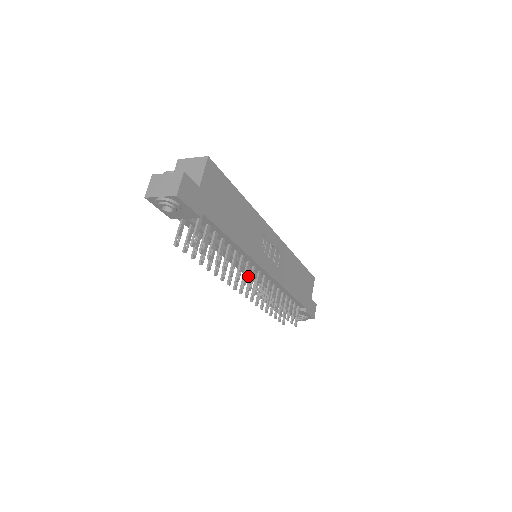
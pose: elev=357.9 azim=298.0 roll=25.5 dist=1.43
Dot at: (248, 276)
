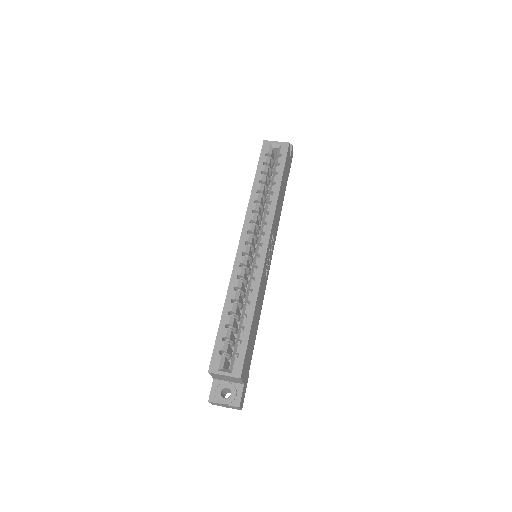
Dot at: occluded
